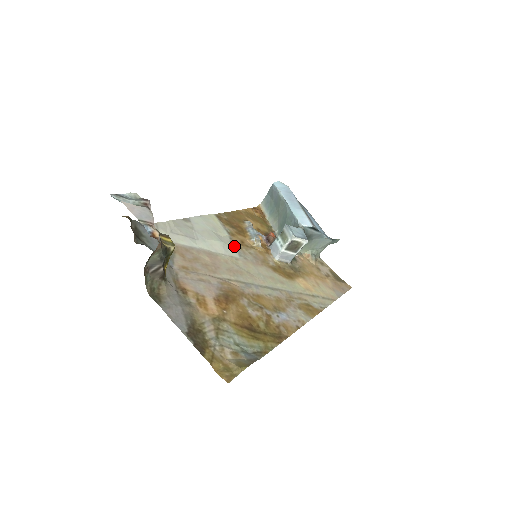
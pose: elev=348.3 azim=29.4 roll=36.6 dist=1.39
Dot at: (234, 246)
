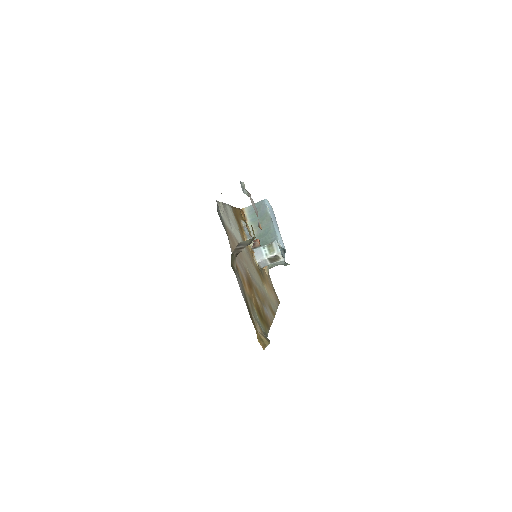
Dot at: (242, 240)
